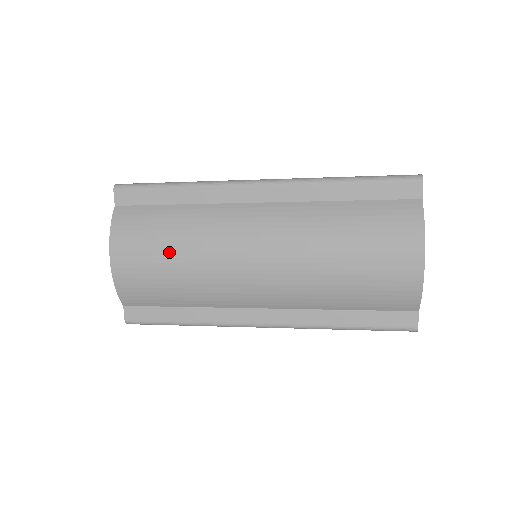
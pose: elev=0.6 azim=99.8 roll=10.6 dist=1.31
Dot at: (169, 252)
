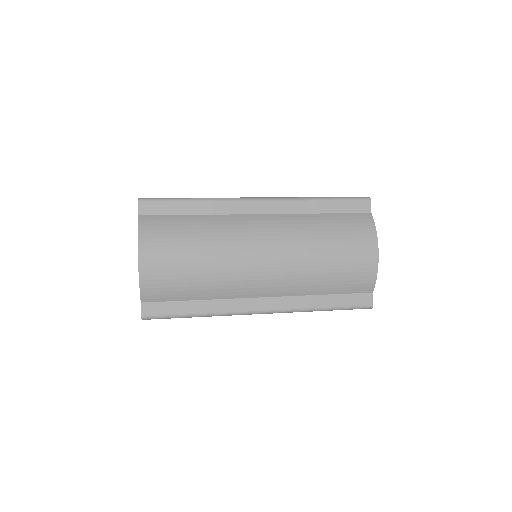
Dot at: (192, 251)
